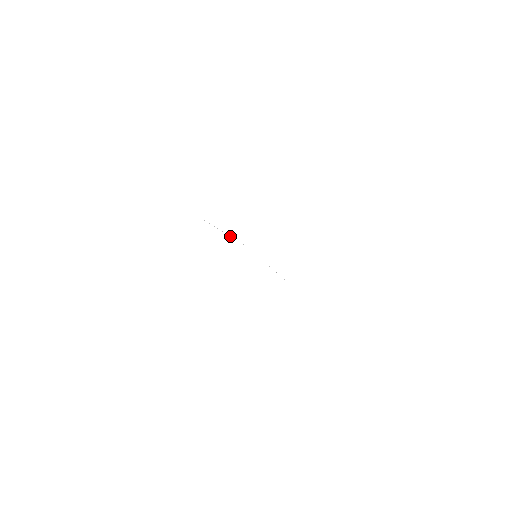
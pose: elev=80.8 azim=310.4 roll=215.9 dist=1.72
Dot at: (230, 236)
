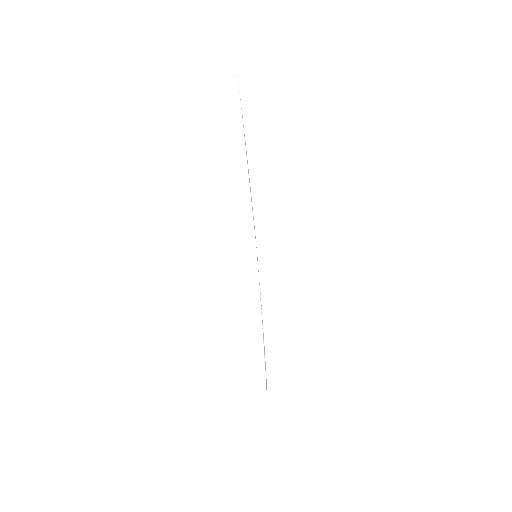
Dot at: (247, 166)
